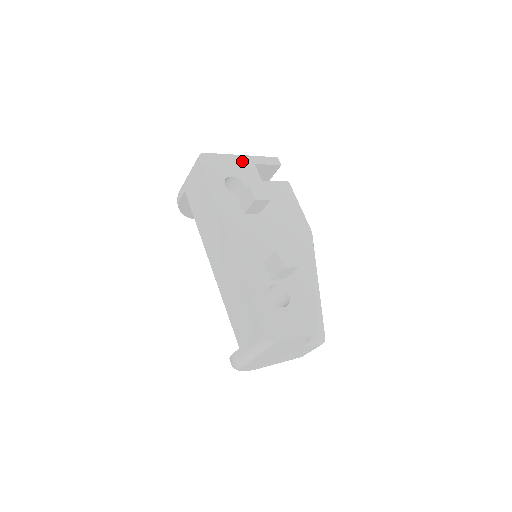
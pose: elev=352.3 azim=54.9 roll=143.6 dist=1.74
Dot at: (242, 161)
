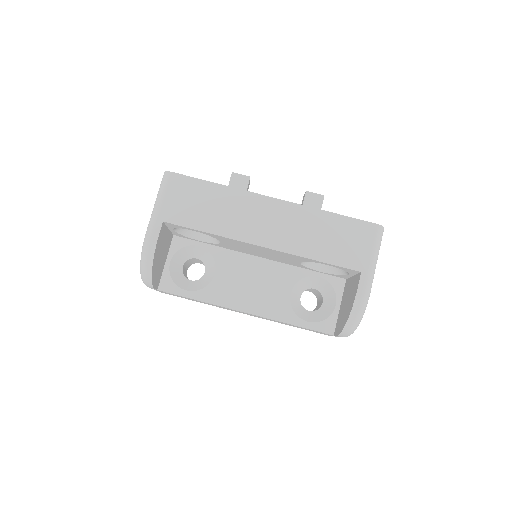
Dot at: occluded
